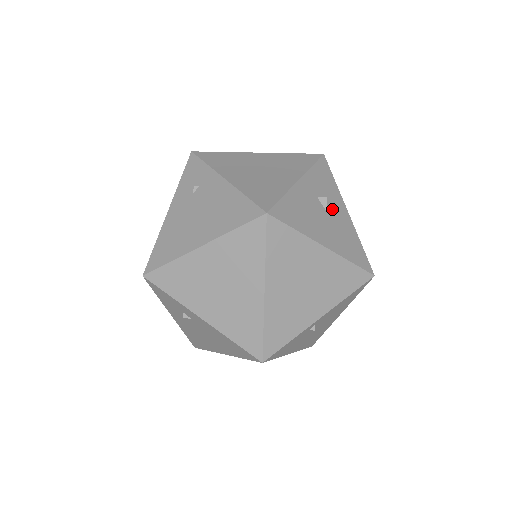
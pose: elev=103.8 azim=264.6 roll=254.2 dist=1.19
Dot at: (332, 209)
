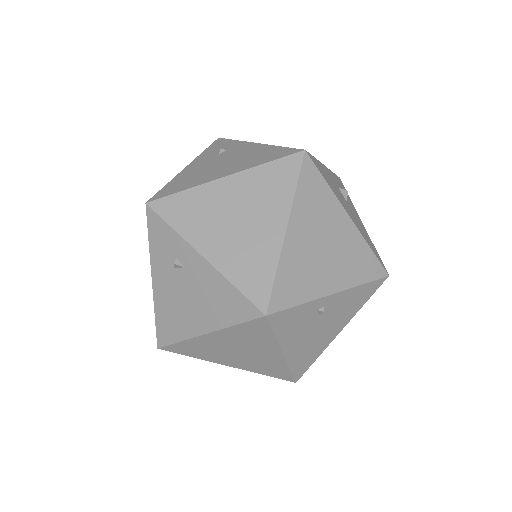
Dot at: (350, 206)
